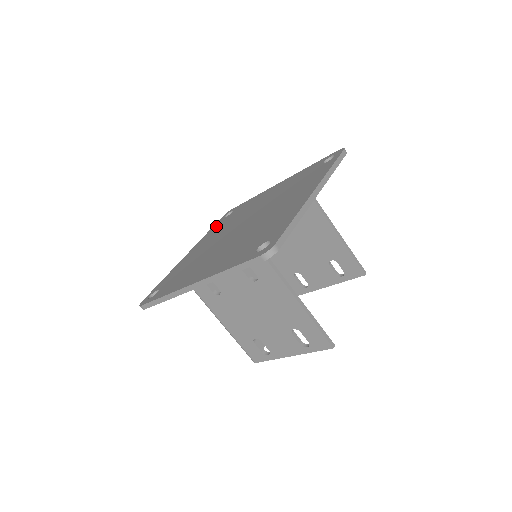
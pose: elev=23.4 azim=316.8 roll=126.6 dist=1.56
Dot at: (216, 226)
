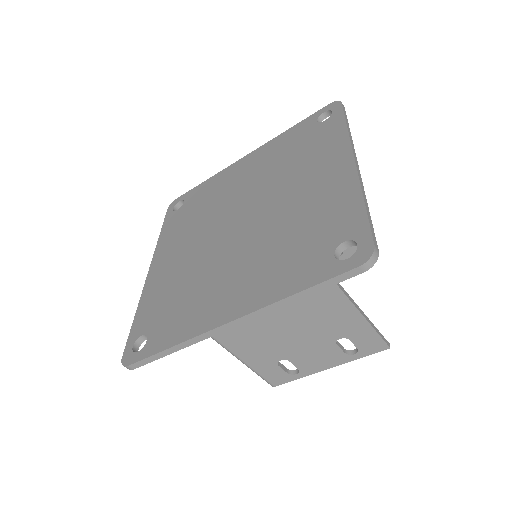
Dot at: (170, 225)
